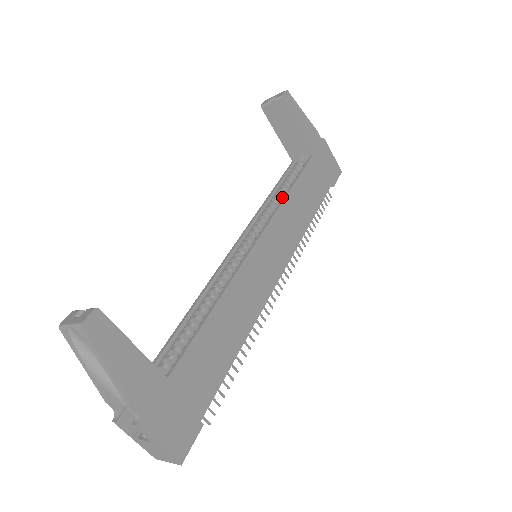
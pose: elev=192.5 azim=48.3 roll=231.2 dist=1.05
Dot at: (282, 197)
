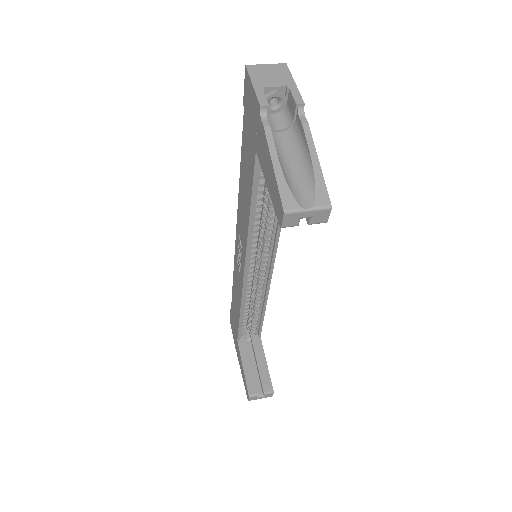
Dot at: (259, 203)
